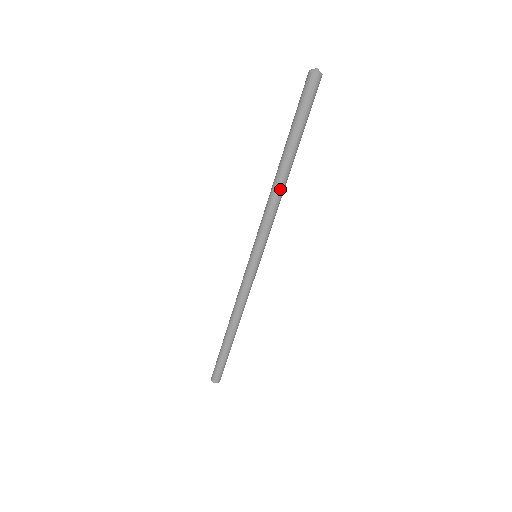
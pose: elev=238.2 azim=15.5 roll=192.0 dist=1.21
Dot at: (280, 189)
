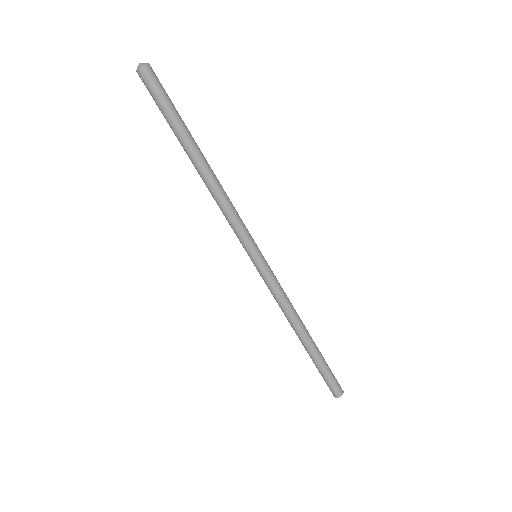
Dot at: (215, 182)
